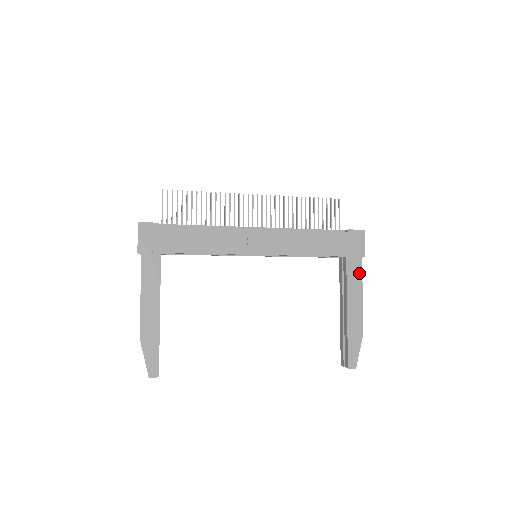
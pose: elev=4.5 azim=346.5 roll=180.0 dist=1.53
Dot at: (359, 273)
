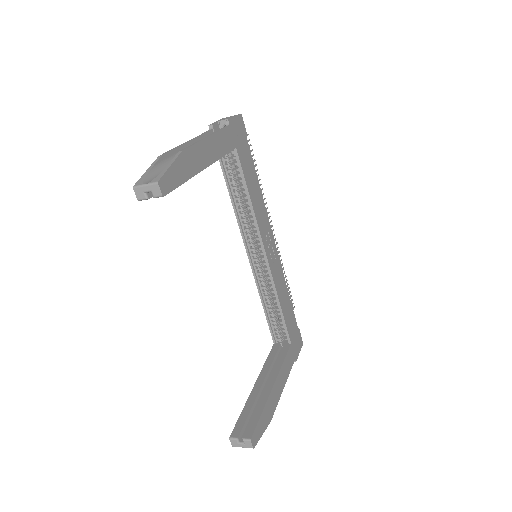
Dot at: (290, 367)
